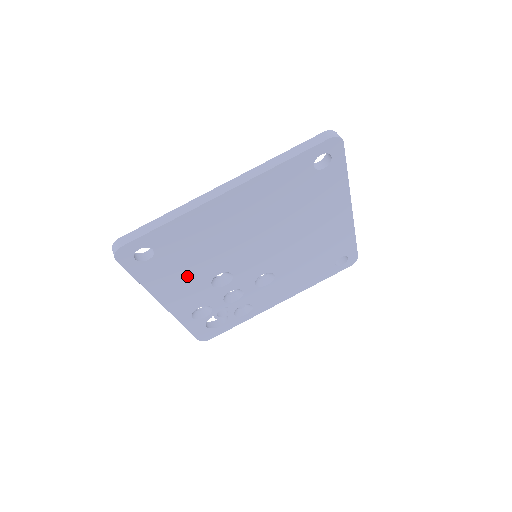
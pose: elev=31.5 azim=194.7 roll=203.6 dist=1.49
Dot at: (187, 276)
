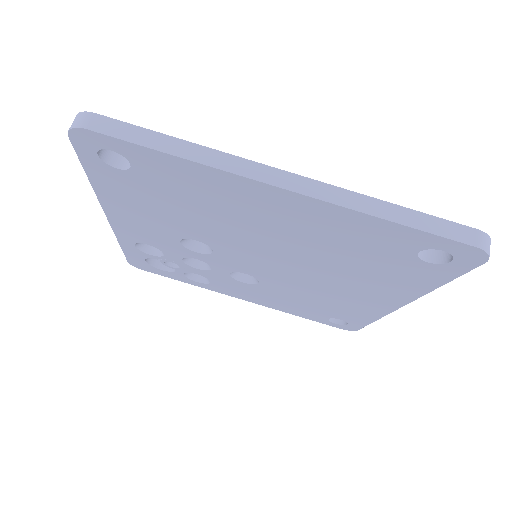
Dot at: (157, 215)
